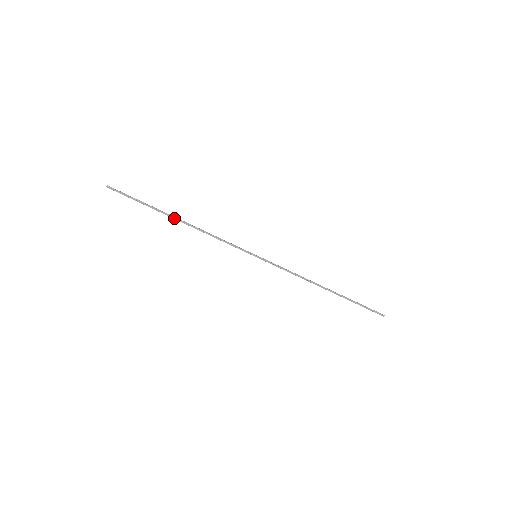
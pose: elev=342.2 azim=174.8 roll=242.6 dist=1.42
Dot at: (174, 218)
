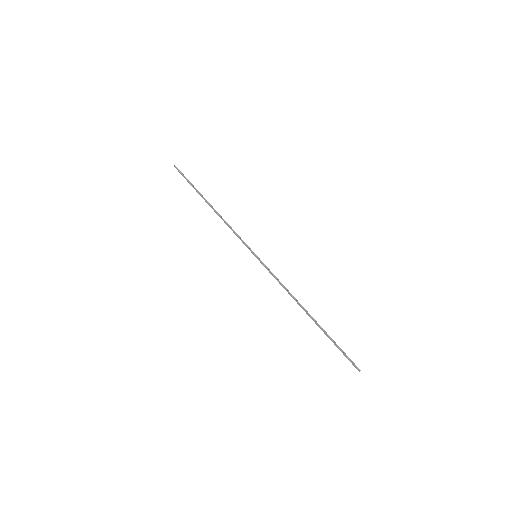
Dot at: (207, 202)
